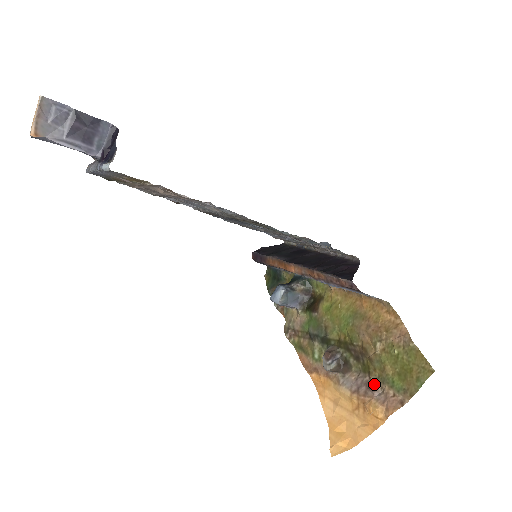
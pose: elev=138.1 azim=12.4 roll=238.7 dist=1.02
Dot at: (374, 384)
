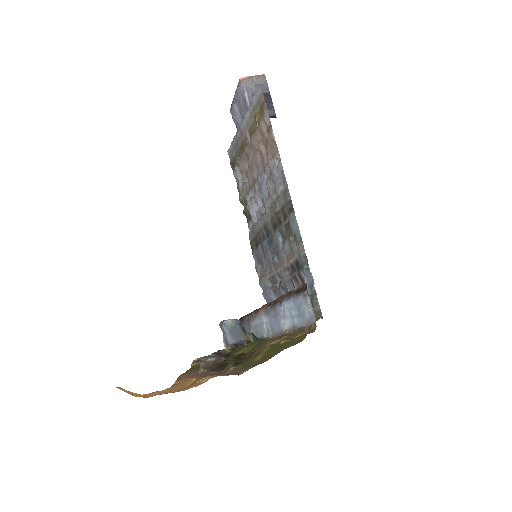
Dot at: (229, 370)
